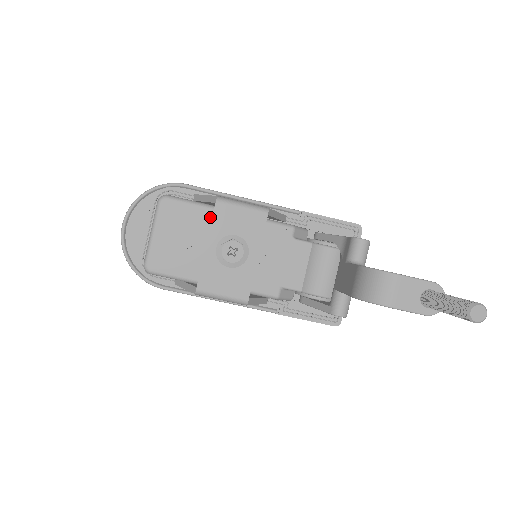
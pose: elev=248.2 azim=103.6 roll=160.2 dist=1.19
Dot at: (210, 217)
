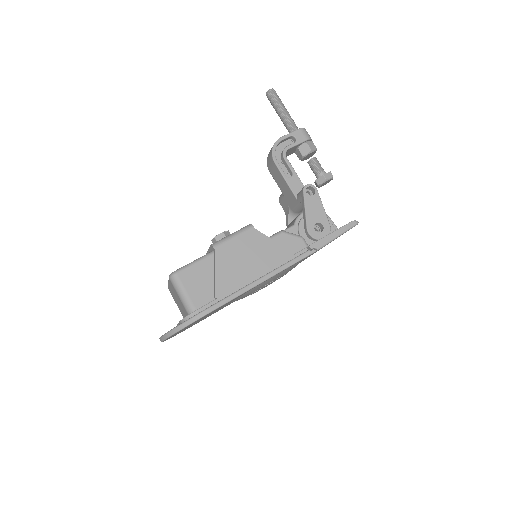
Dot at: occluded
